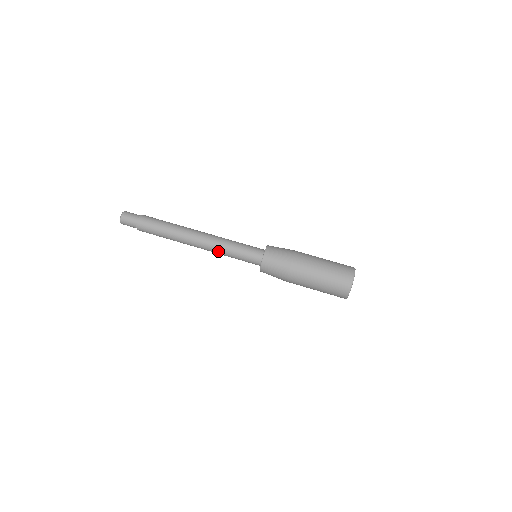
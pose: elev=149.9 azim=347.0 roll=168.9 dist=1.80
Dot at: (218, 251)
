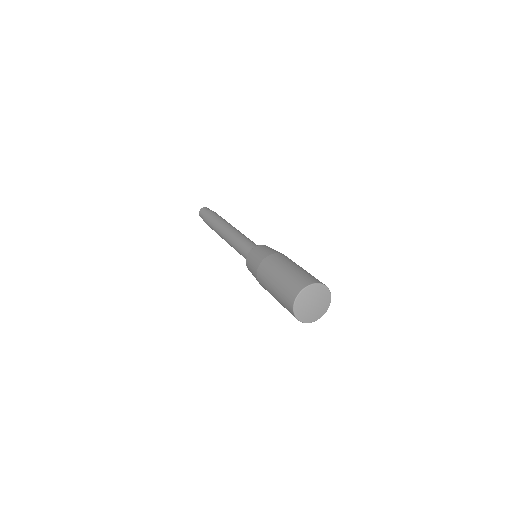
Dot at: (232, 245)
